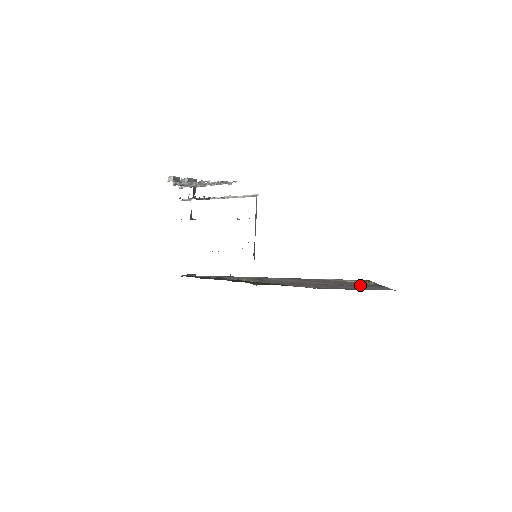
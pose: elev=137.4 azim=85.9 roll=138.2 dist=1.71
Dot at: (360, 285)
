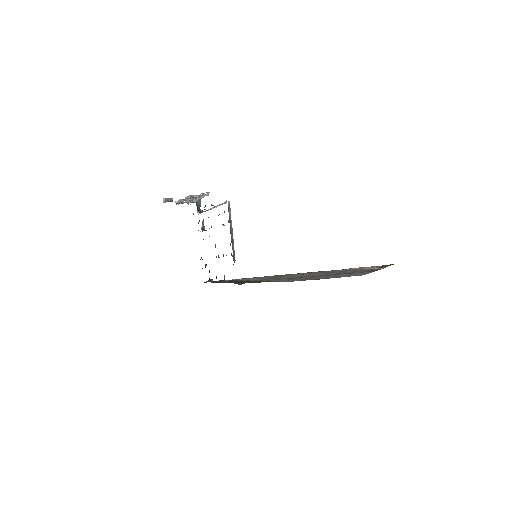
Dot at: (353, 272)
